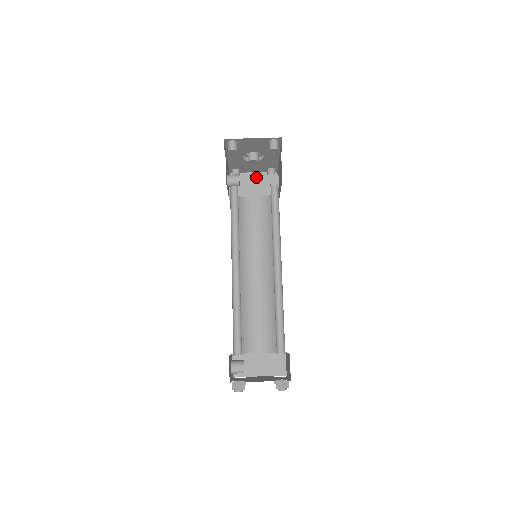
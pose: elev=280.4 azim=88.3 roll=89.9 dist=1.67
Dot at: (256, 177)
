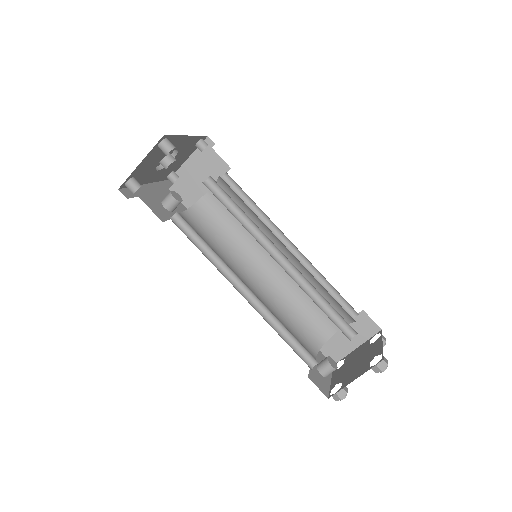
Dot at: (192, 167)
